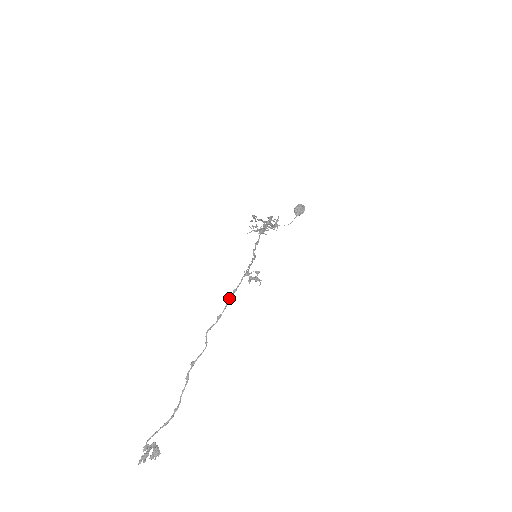
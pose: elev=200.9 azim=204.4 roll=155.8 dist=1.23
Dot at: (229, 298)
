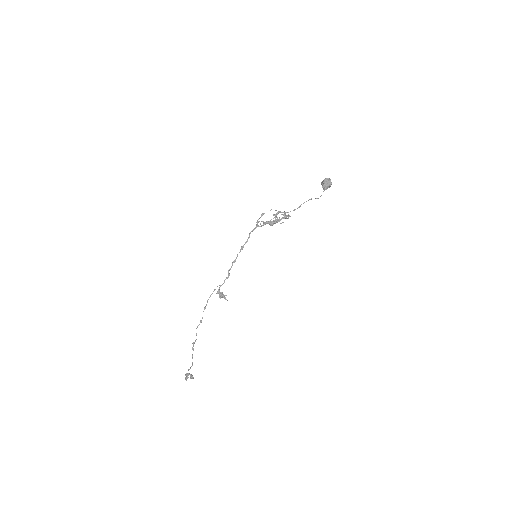
Dot at: occluded
